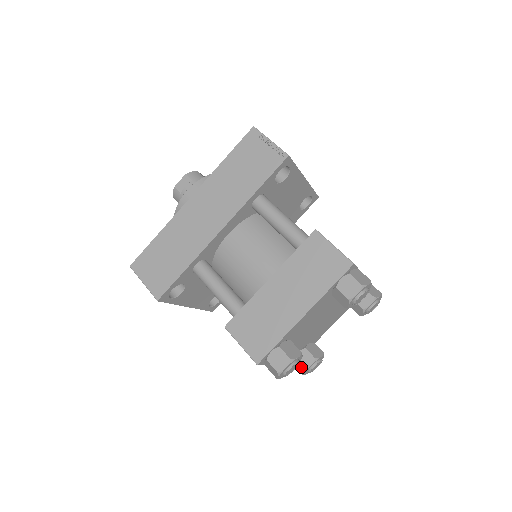
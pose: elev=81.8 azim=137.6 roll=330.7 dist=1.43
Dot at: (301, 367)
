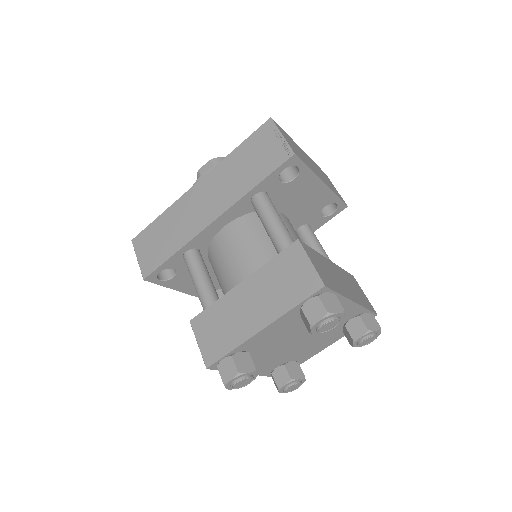
Dot at: (276, 384)
